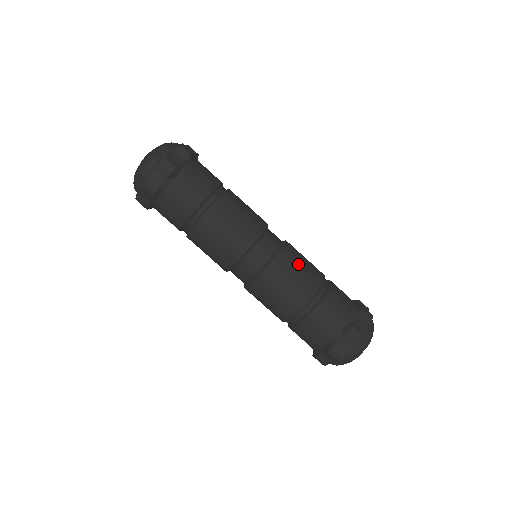
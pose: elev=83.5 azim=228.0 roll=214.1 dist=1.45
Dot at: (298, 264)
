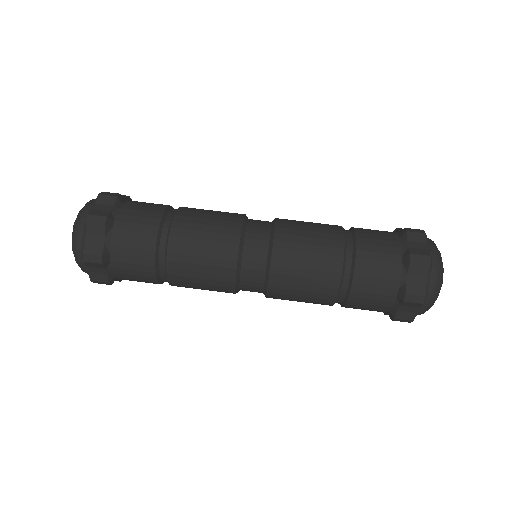
Dot at: occluded
